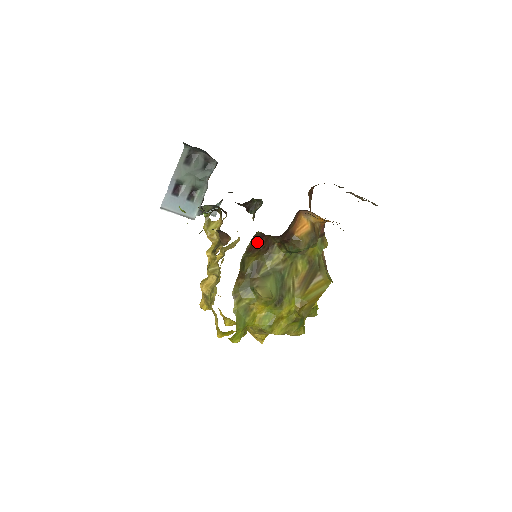
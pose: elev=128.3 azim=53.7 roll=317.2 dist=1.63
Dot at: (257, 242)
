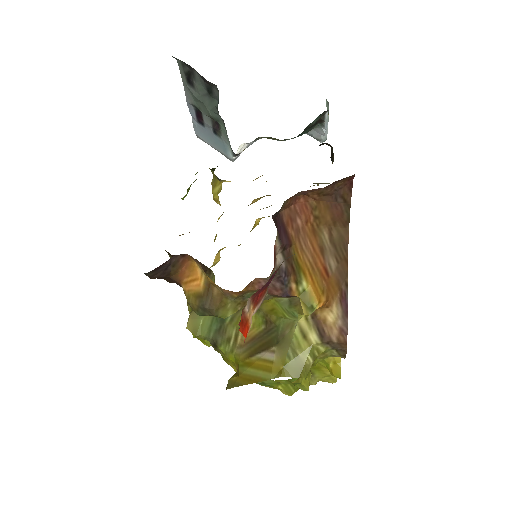
Dot at: occluded
